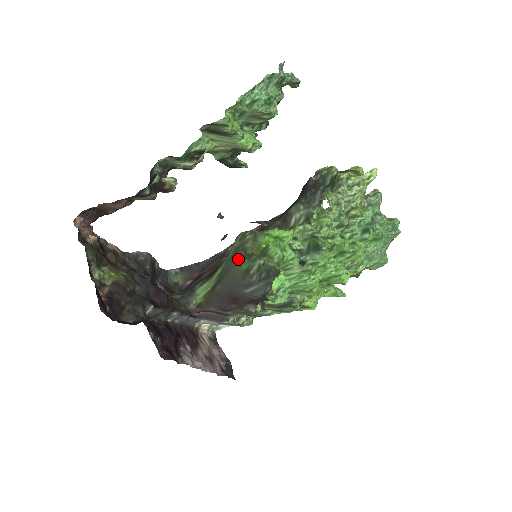
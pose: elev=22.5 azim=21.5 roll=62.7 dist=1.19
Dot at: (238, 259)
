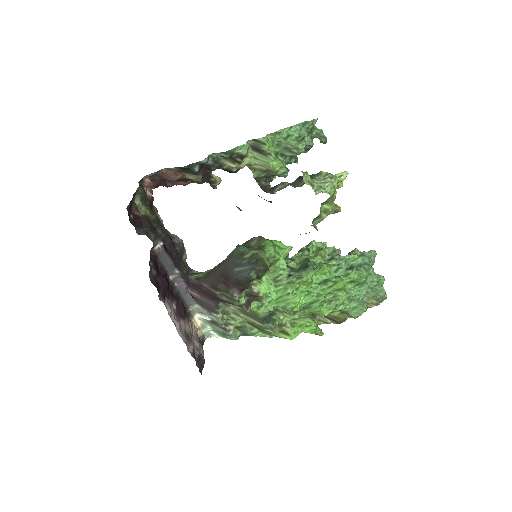
Dot at: occluded
